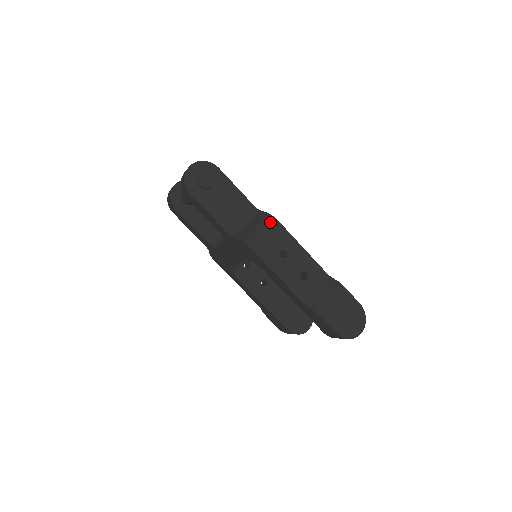
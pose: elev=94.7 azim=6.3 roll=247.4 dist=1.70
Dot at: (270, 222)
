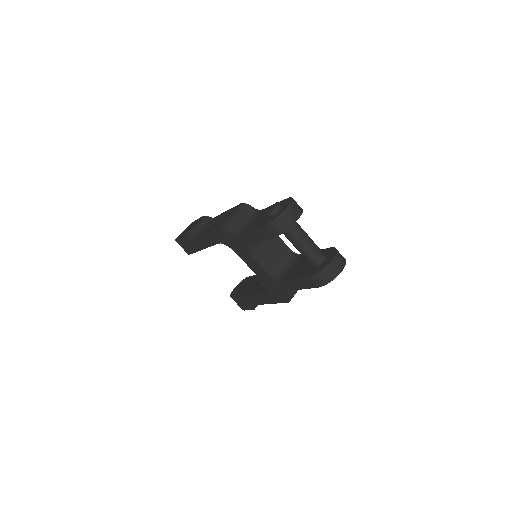
Dot at: occluded
